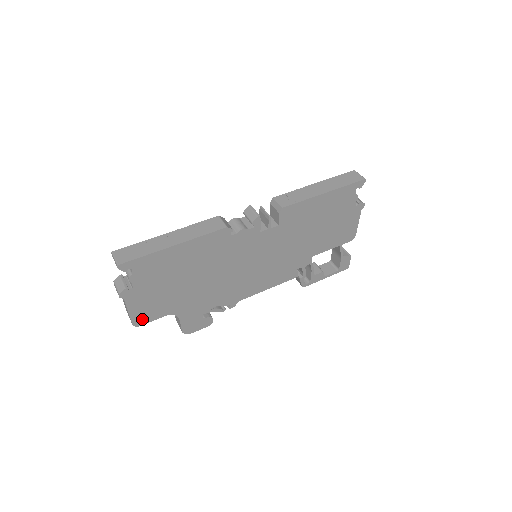
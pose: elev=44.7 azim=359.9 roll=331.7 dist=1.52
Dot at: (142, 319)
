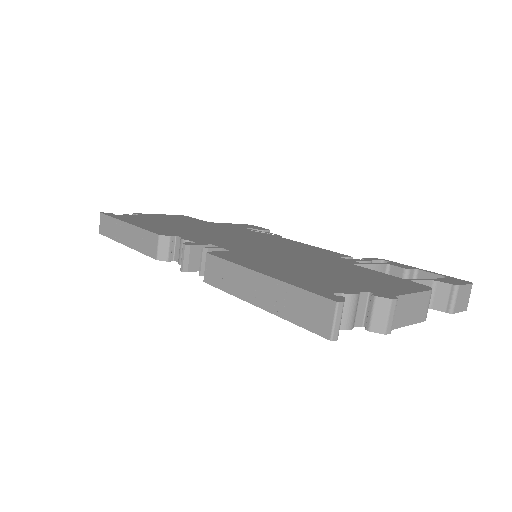
Dot at: occluded
